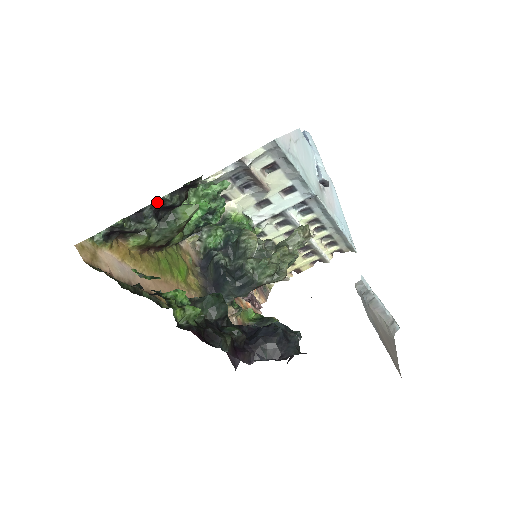
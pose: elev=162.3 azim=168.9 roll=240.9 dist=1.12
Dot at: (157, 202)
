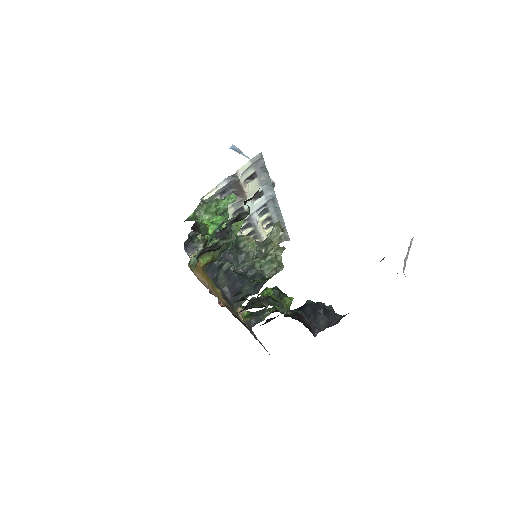
Dot at: (236, 217)
